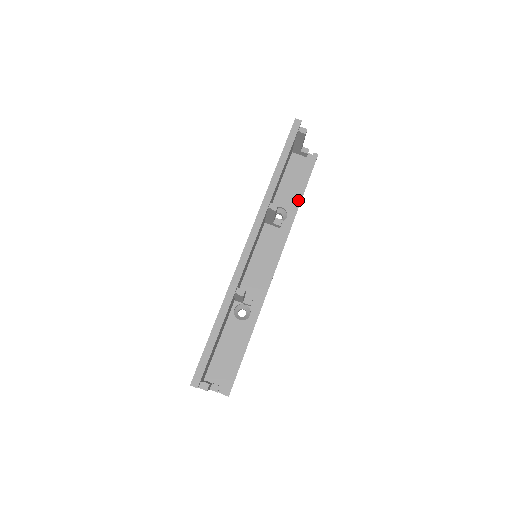
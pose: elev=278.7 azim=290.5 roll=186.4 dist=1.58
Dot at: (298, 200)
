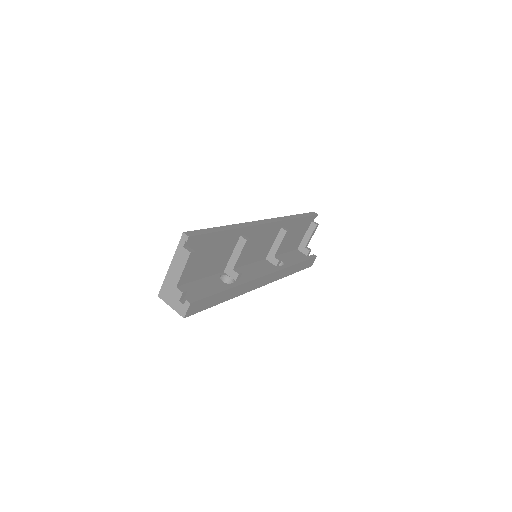
Dot at: (296, 262)
